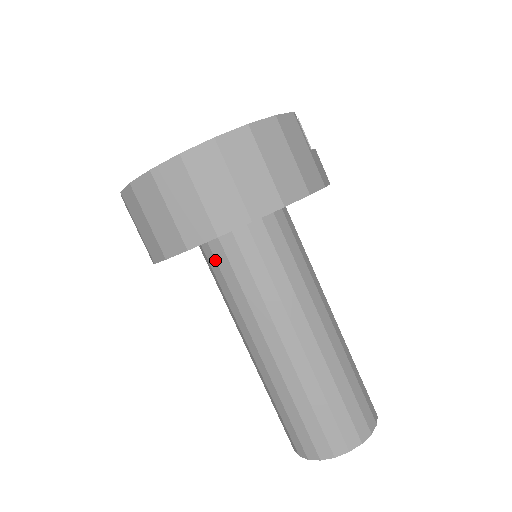
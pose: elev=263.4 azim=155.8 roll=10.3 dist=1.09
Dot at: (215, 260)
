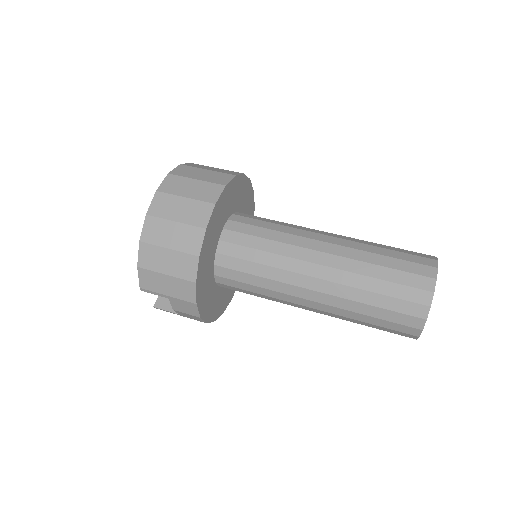
Dot at: (232, 257)
